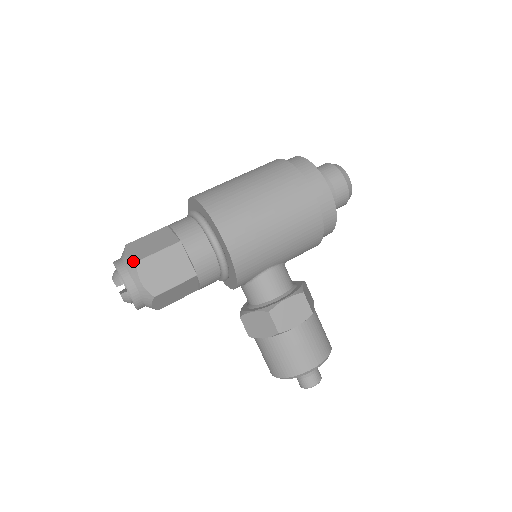
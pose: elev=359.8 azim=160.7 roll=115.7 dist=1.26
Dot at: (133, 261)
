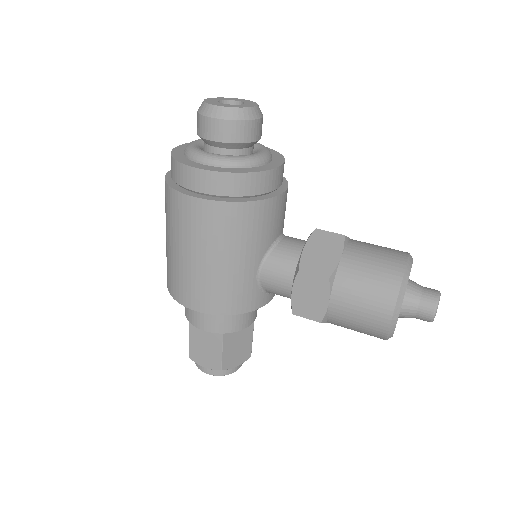
Dot at: (189, 357)
